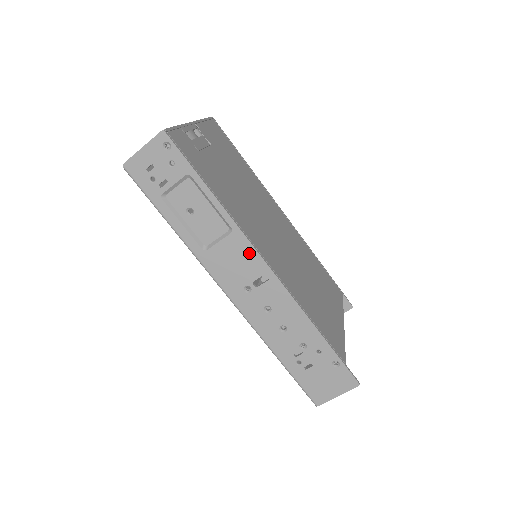
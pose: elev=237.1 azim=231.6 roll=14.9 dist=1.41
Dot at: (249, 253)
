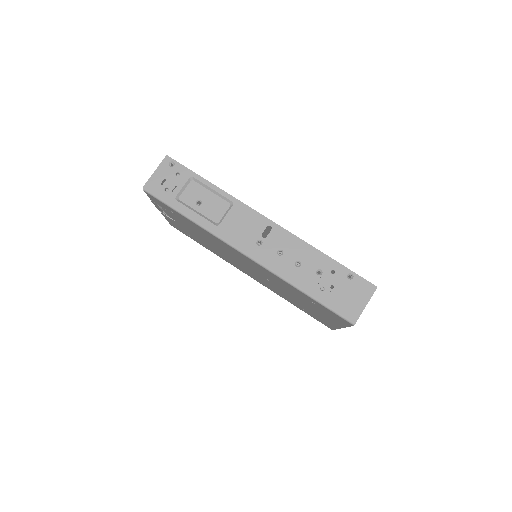
Dot at: (251, 214)
